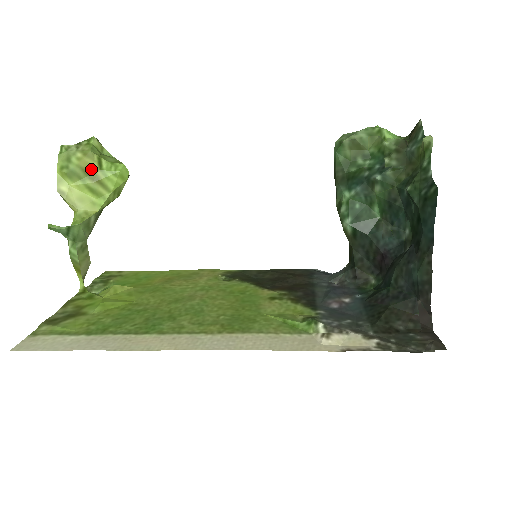
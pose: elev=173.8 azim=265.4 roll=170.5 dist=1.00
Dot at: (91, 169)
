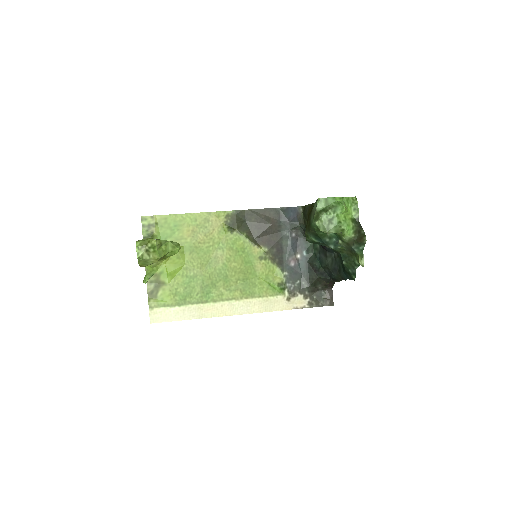
Dot at: (160, 259)
